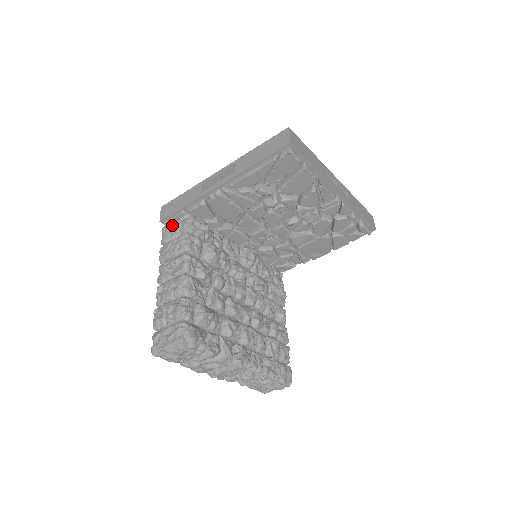
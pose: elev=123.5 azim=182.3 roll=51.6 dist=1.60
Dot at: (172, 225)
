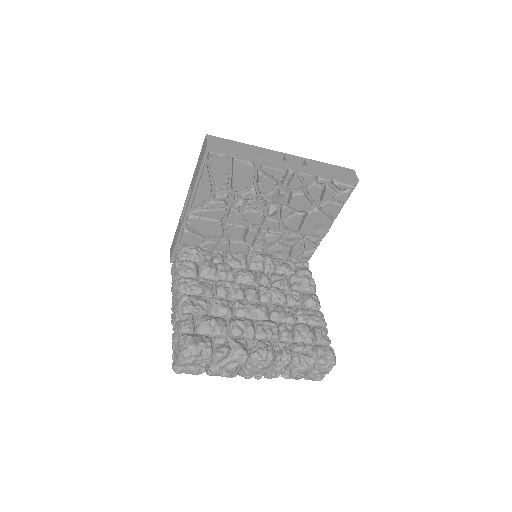
Dot at: (174, 260)
